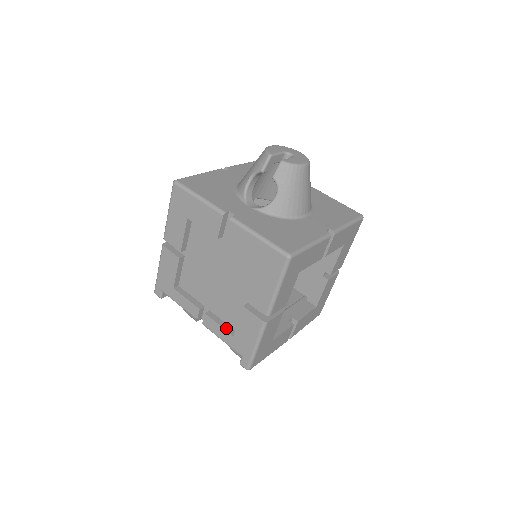
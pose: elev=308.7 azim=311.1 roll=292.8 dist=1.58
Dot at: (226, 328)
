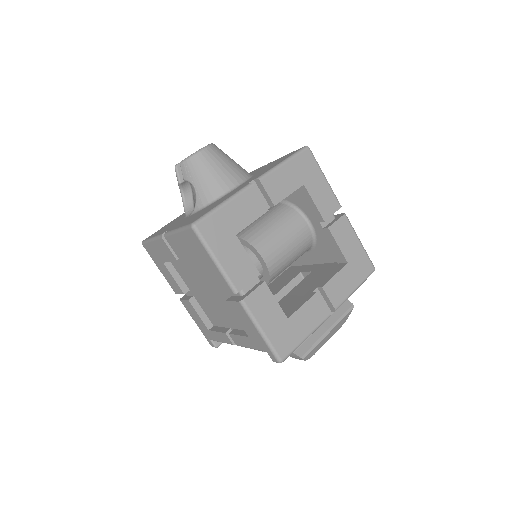
Dot at: (244, 334)
